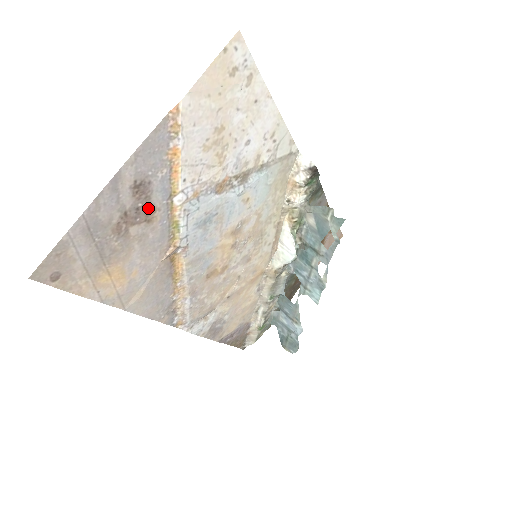
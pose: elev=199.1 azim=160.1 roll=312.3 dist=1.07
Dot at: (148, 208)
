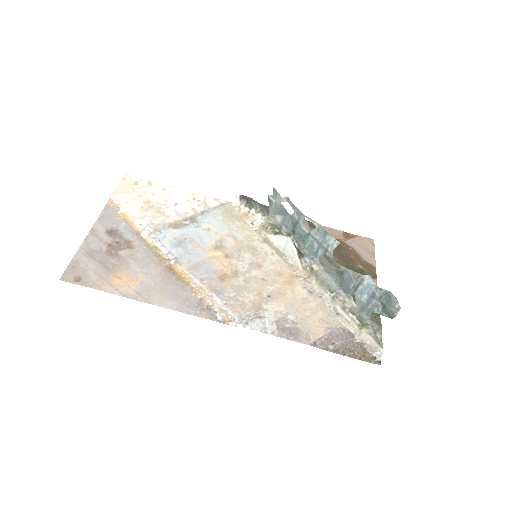
Dot at: (125, 242)
